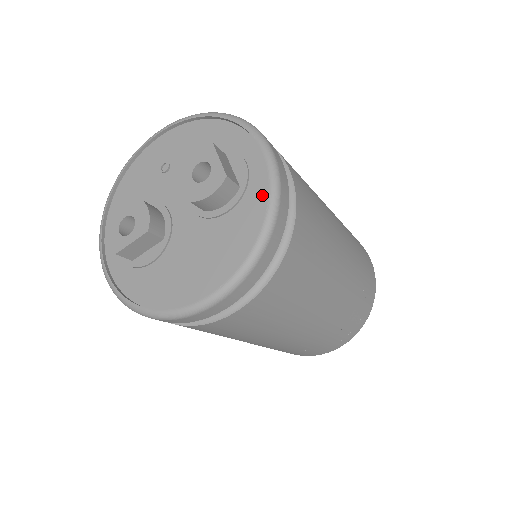
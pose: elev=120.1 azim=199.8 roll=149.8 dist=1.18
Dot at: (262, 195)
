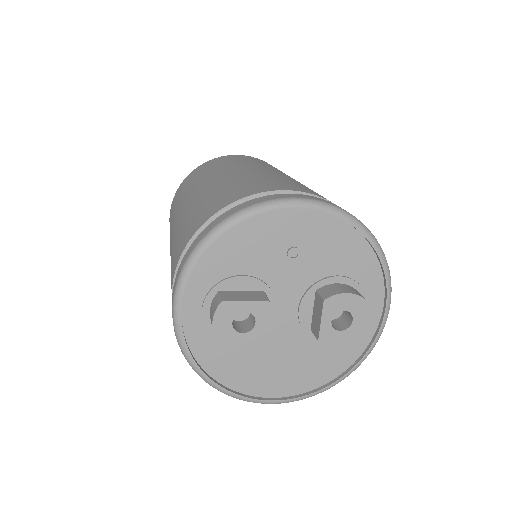
Dot at: (361, 345)
